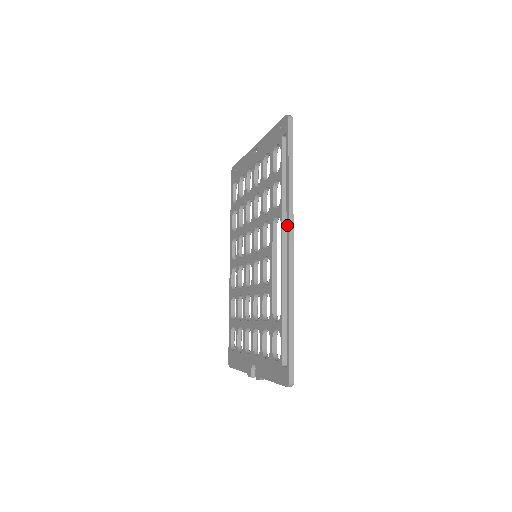
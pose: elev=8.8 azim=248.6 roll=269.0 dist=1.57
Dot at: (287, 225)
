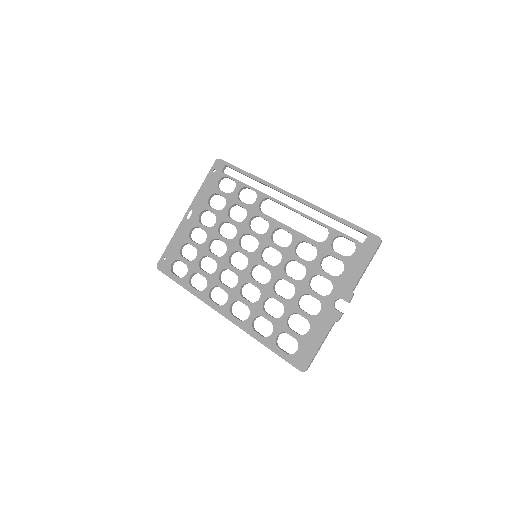
Dot at: (278, 189)
